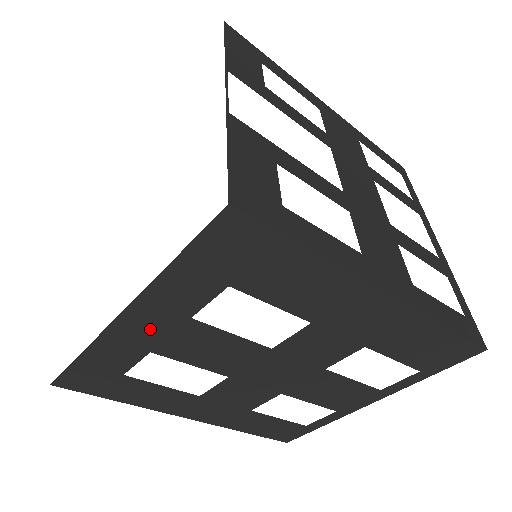
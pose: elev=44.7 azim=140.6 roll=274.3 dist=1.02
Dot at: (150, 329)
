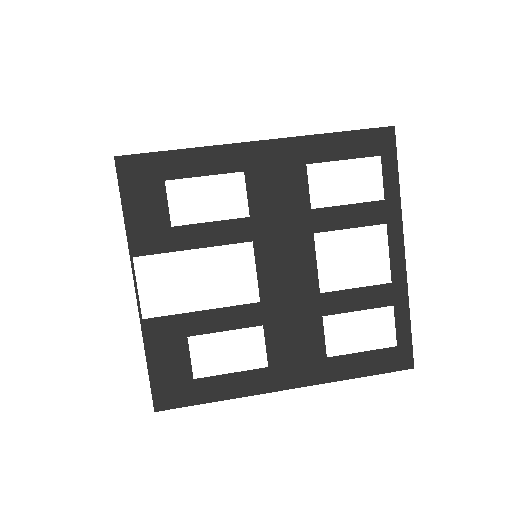
Dot at: occluded
